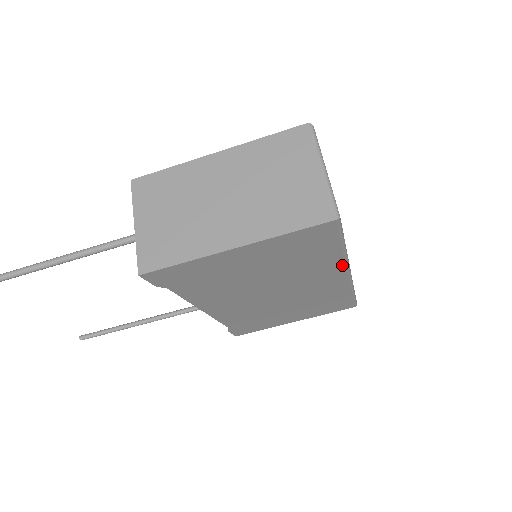
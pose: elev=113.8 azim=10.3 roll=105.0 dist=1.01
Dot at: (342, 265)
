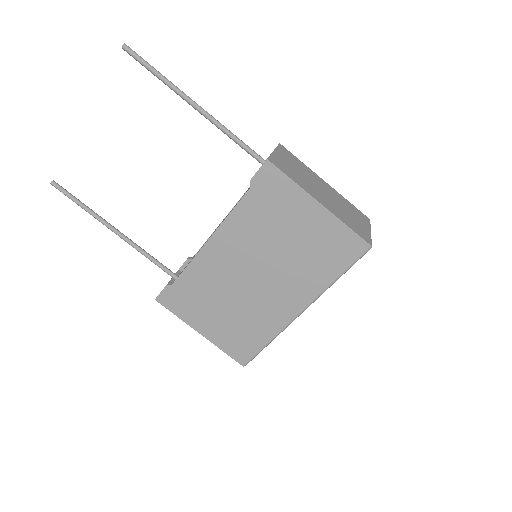
Dot at: (314, 295)
